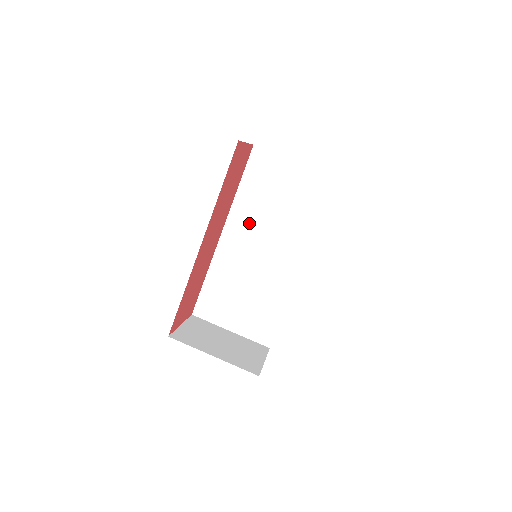
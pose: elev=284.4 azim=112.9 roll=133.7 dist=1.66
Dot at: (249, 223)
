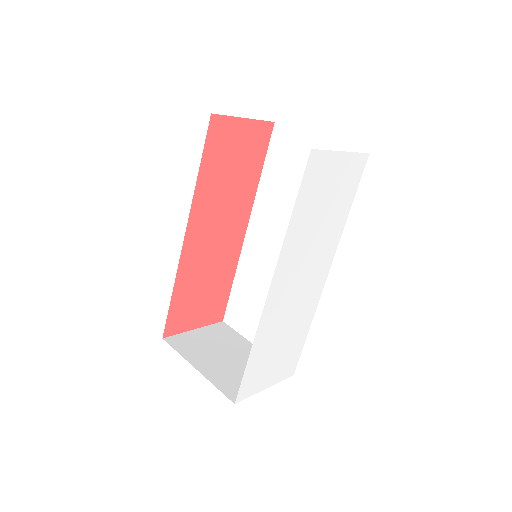
Dot at: (272, 218)
